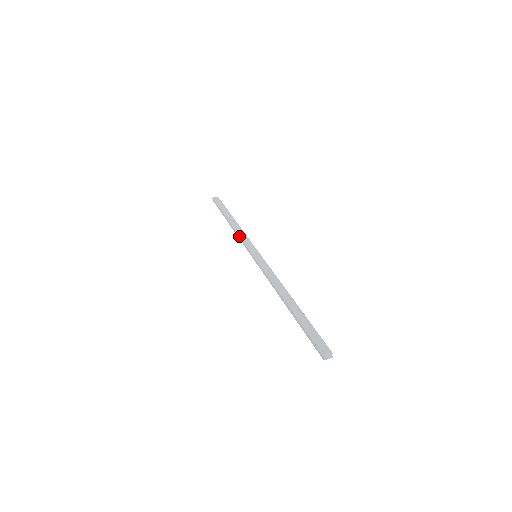
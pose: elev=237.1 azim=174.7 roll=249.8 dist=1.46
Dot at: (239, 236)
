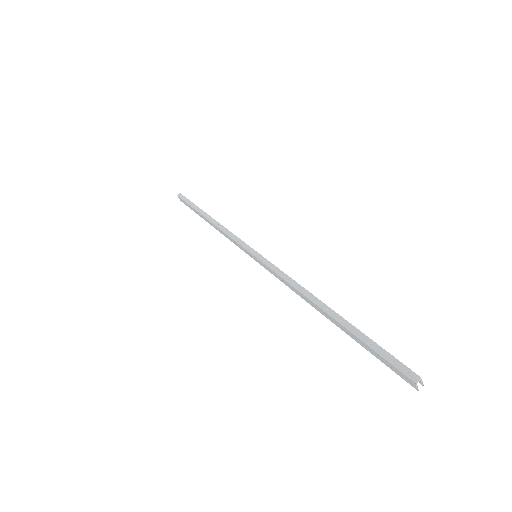
Dot at: occluded
